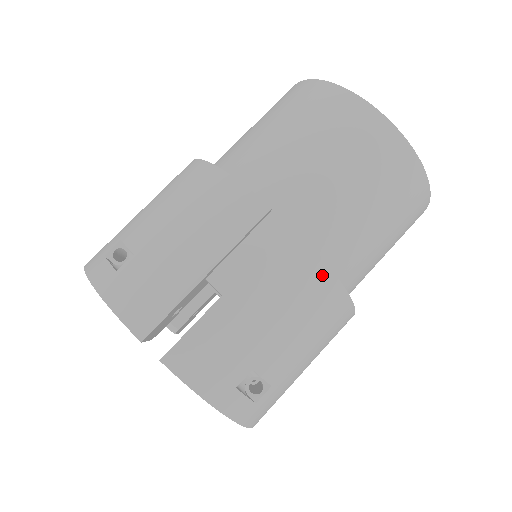
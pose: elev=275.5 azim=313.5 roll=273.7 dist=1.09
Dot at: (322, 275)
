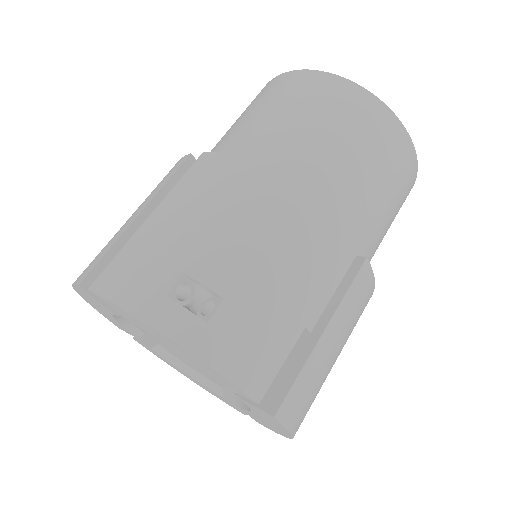
Dot at: (370, 296)
